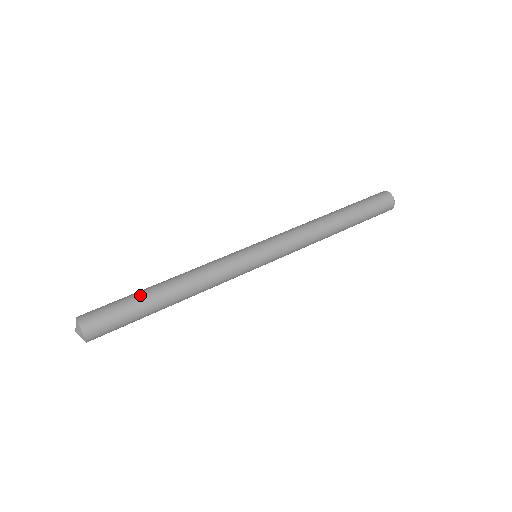
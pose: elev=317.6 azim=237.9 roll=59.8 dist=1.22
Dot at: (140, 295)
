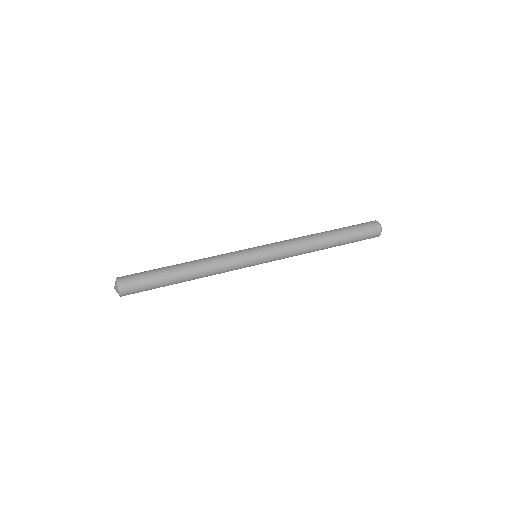
Dot at: (163, 272)
